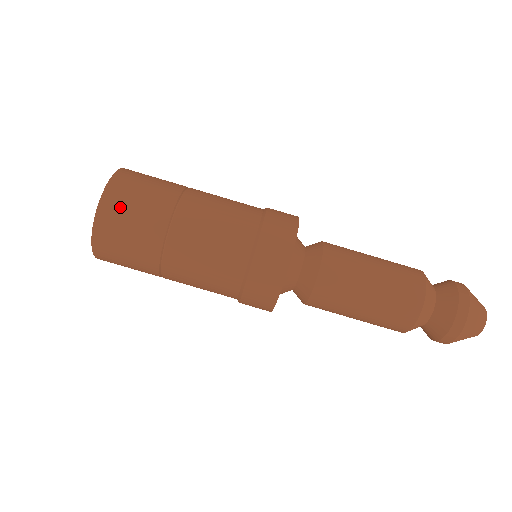
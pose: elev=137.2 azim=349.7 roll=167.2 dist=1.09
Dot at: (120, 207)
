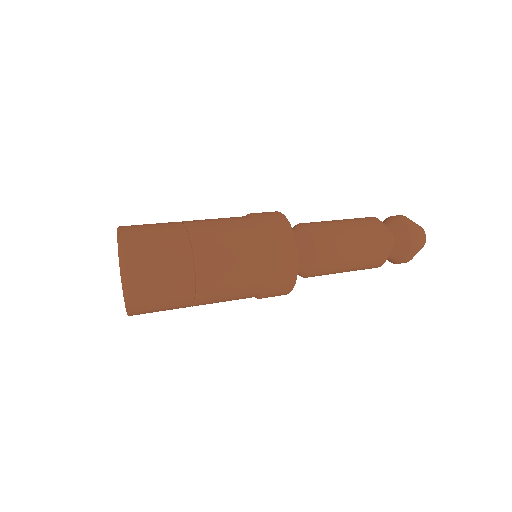
Dot at: (143, 240)
